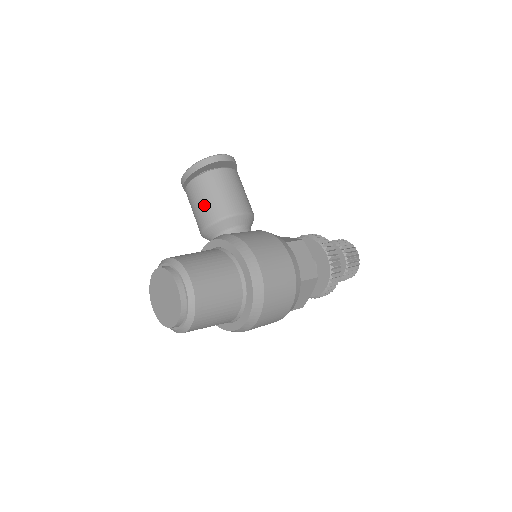
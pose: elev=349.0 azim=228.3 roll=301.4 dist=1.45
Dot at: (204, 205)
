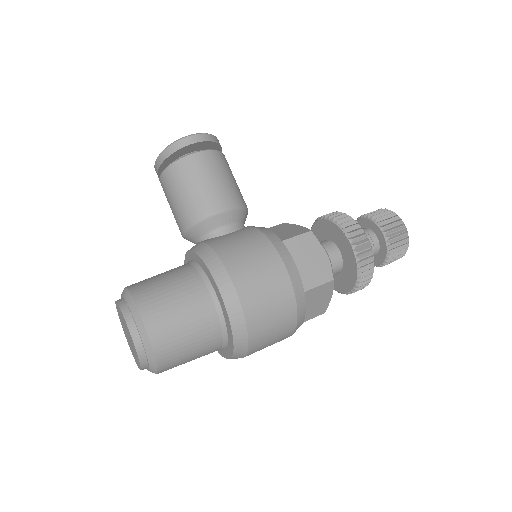
Dot at: (176, 205)
